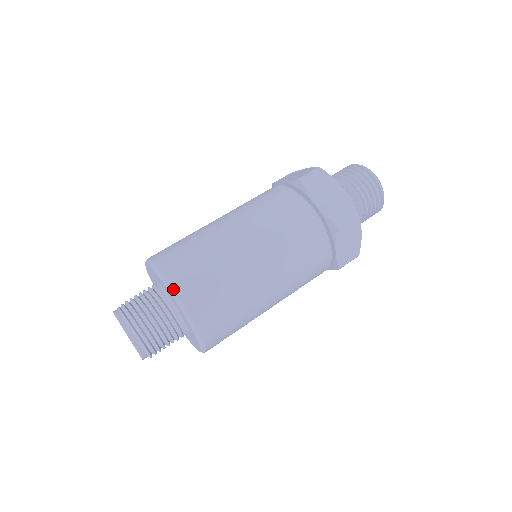
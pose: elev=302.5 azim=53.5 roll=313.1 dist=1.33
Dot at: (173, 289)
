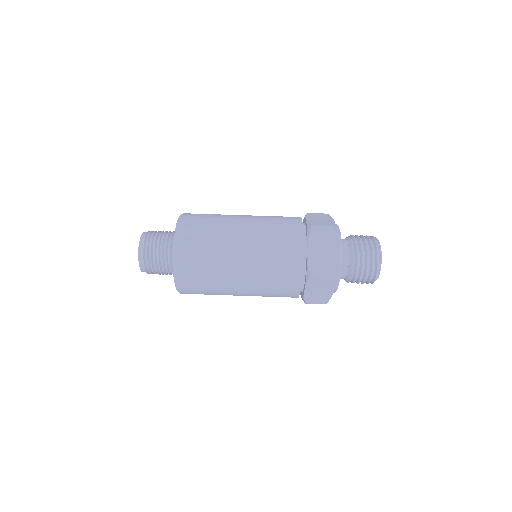
Dot at: (175, 246)
